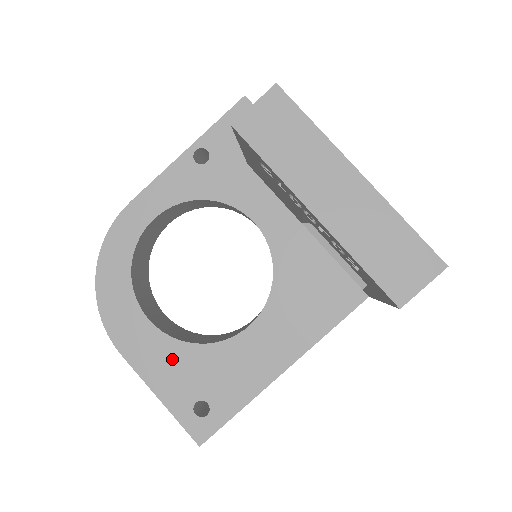
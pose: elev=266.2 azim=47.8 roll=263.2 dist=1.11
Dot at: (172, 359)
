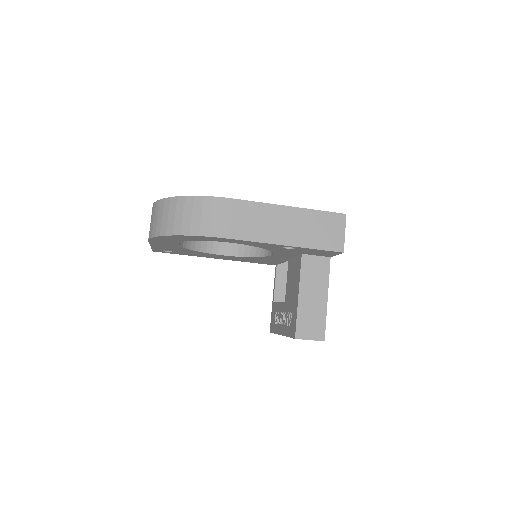
Dot at: occluded
